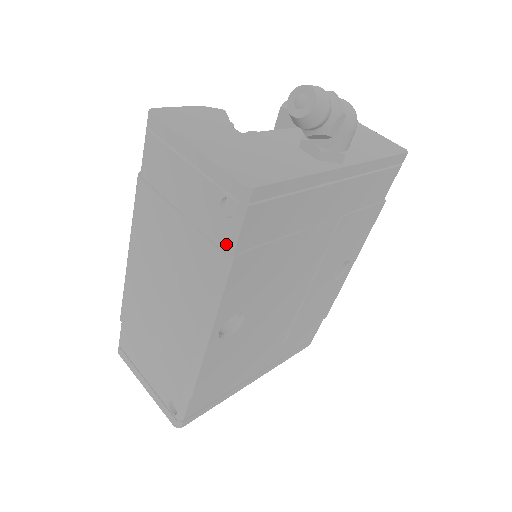
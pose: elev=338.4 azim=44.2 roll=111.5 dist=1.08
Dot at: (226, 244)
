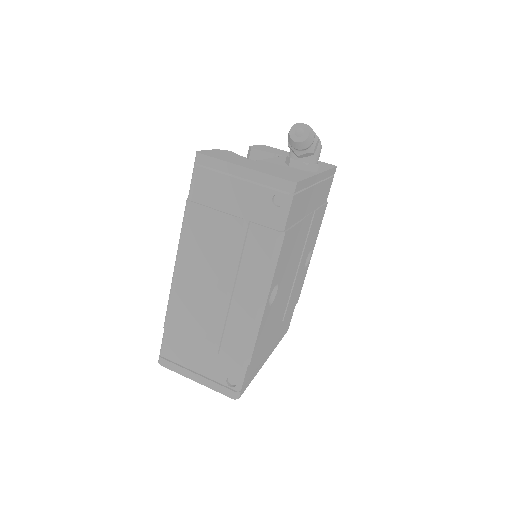
Dot at: (280, 225)
